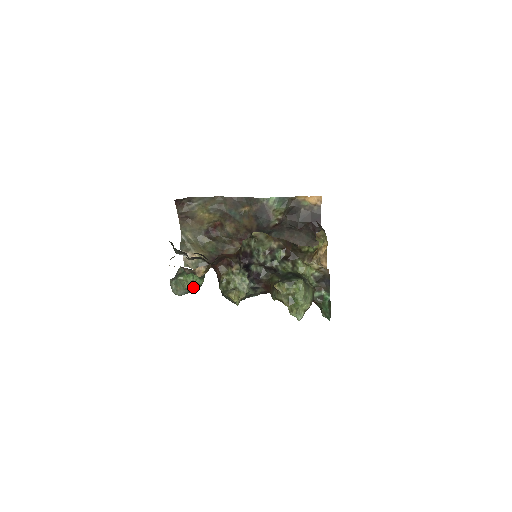
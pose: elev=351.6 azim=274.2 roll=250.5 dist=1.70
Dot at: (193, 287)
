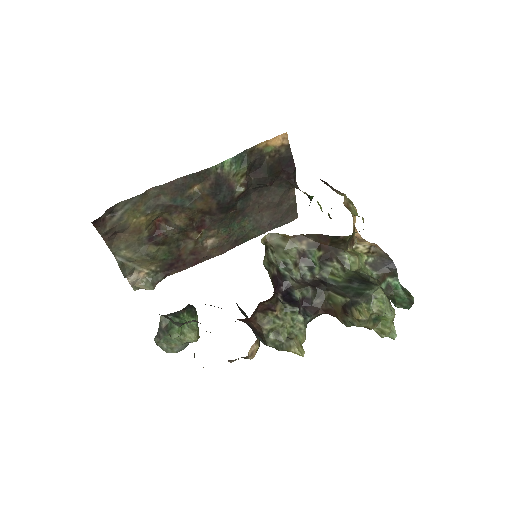
Dot at: (195, 336)
